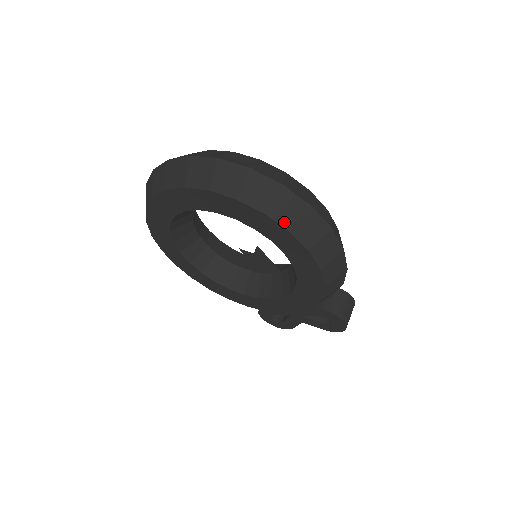
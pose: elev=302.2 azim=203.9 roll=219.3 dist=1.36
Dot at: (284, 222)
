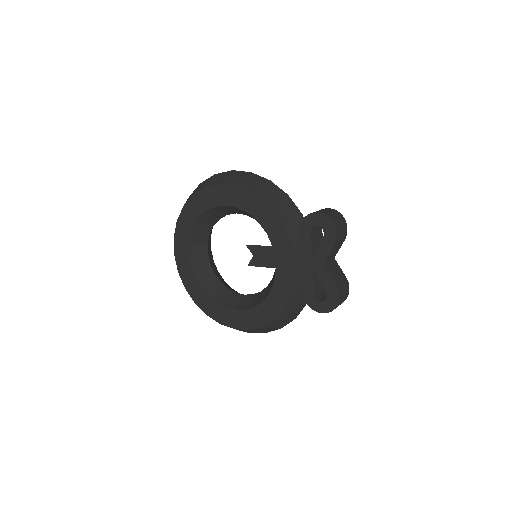
Dot at: (203, 188)
